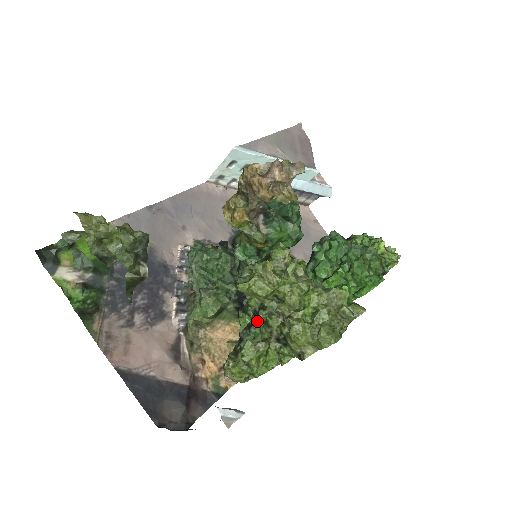
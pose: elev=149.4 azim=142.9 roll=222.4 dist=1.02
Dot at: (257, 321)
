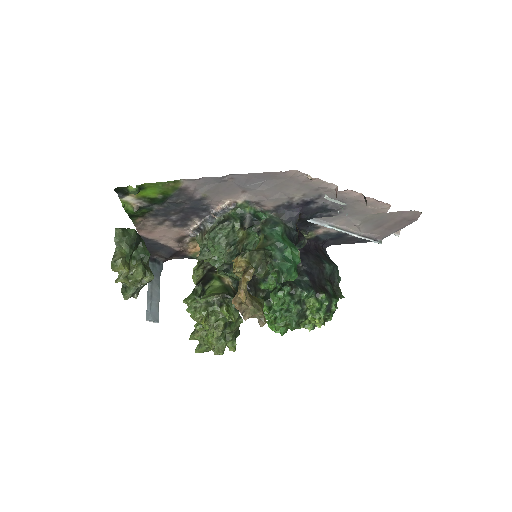
Dot at: occluded
